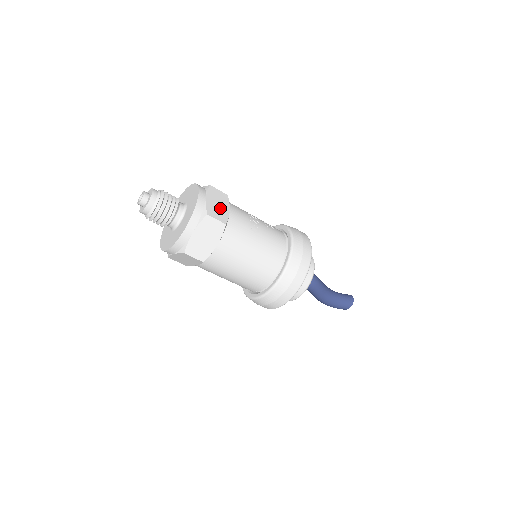
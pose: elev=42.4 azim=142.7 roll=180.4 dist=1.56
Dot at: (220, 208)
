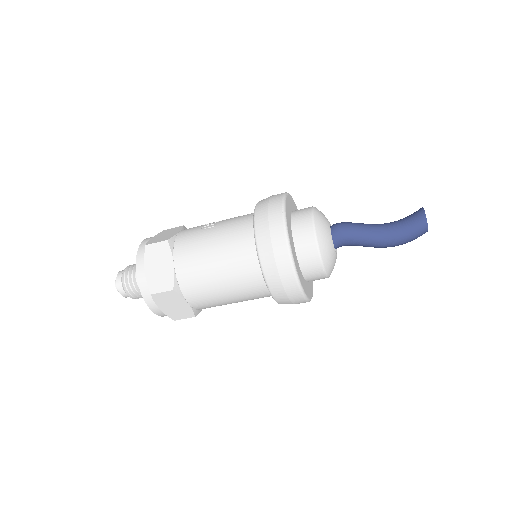
Dot at: (167, 235)
